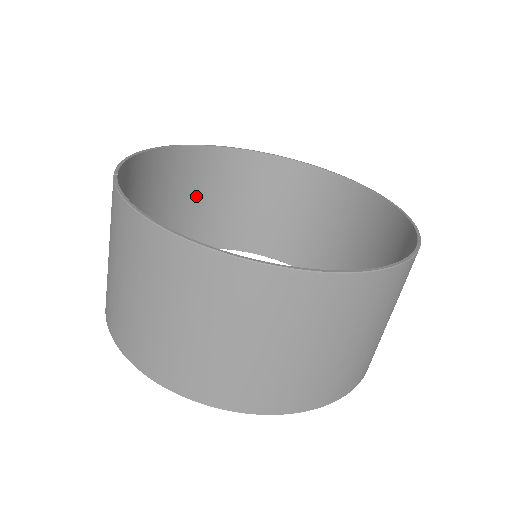
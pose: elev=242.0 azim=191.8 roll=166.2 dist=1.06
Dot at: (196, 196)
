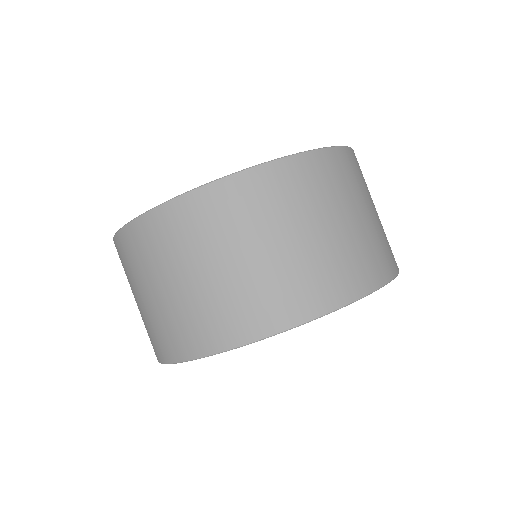
Dot at: occluded
